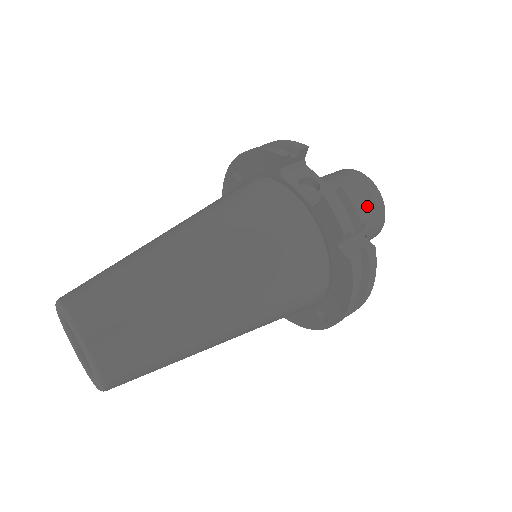
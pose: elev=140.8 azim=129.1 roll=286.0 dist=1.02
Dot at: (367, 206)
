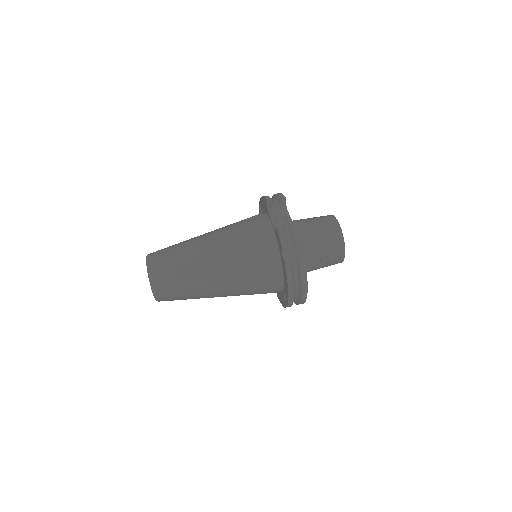
Dot at: (328, 238)
